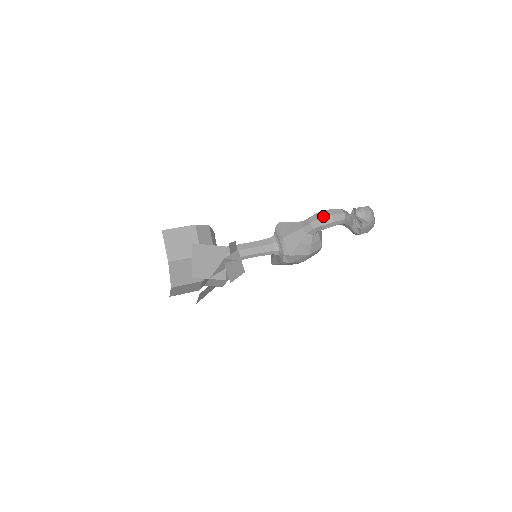
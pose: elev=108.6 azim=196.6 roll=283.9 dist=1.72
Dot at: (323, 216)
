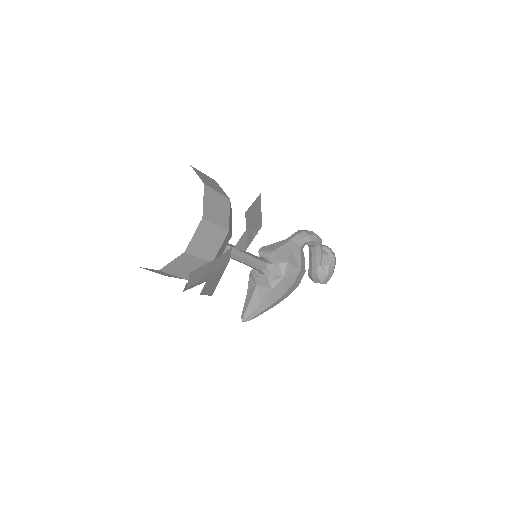
Dot at: occluded
